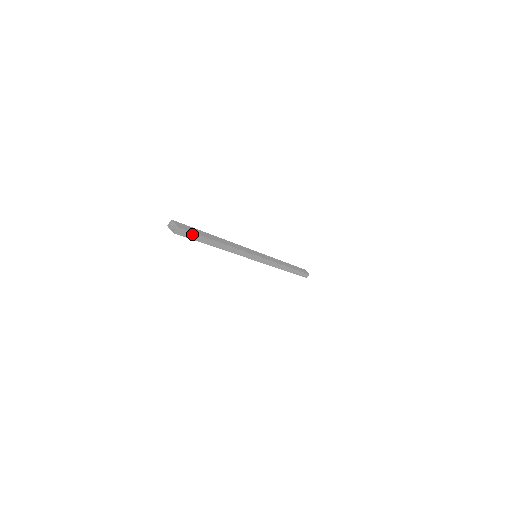
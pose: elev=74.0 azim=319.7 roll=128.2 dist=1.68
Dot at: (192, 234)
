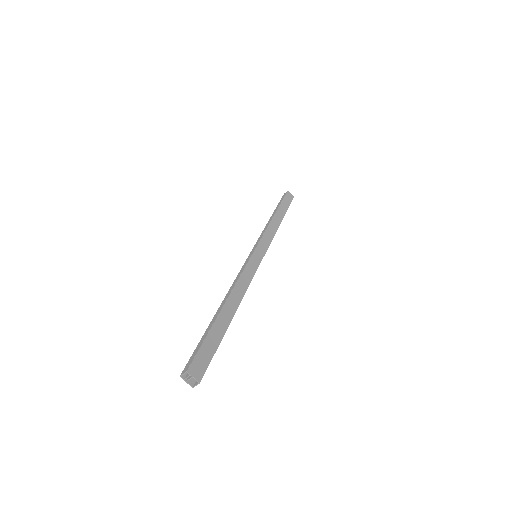
Dot at: (211, 358)
